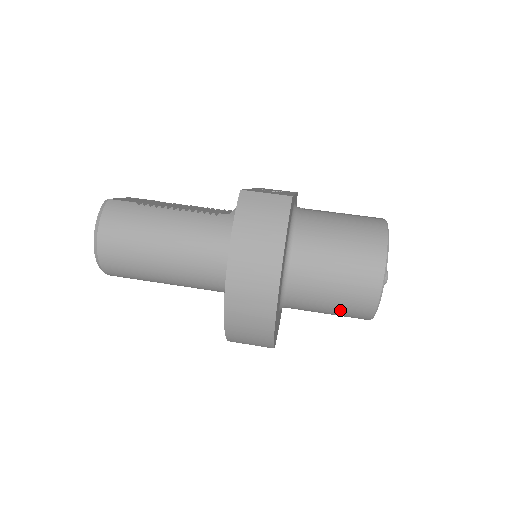
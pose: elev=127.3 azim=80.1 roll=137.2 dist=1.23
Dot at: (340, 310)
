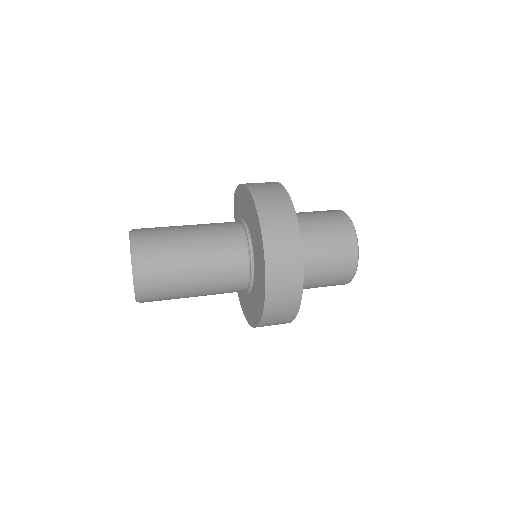
Dot at: (332, 233)
